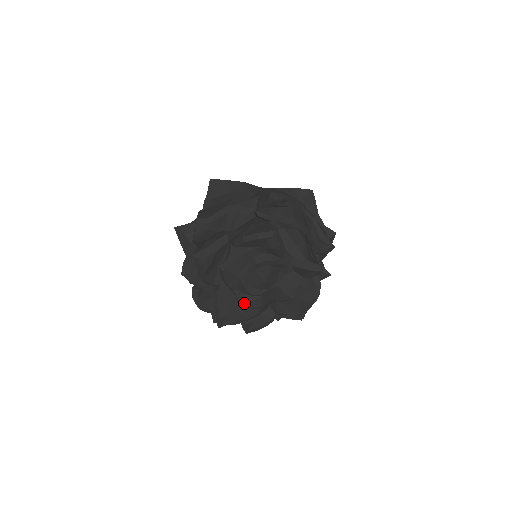
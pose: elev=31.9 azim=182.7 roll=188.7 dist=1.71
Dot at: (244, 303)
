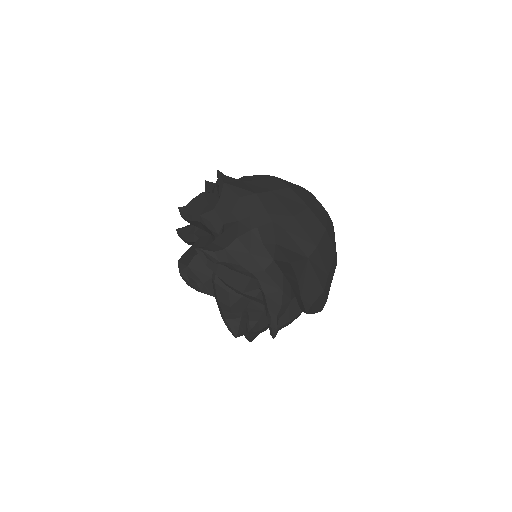
Dot at: occluded
